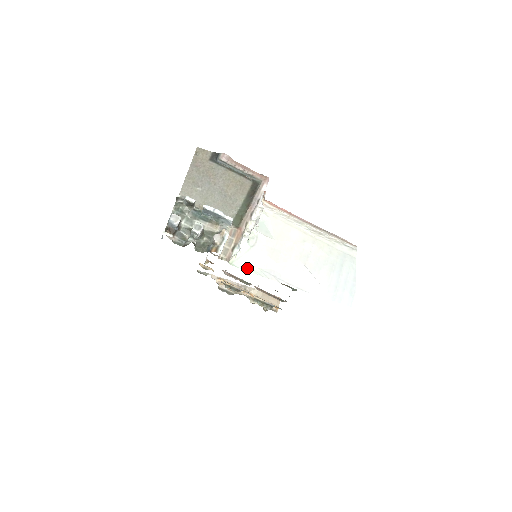
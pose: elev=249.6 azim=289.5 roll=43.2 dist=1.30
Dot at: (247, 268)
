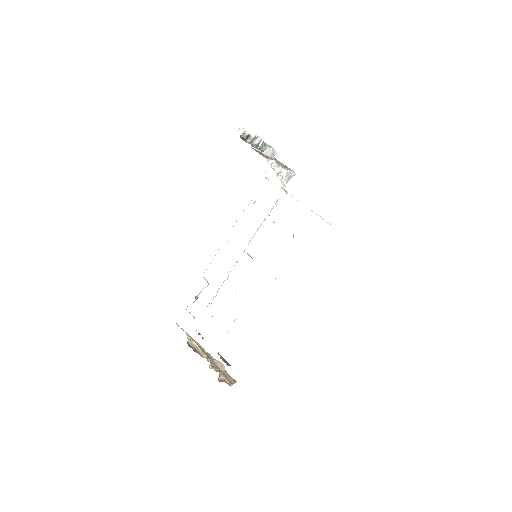
Dot at: occluded
